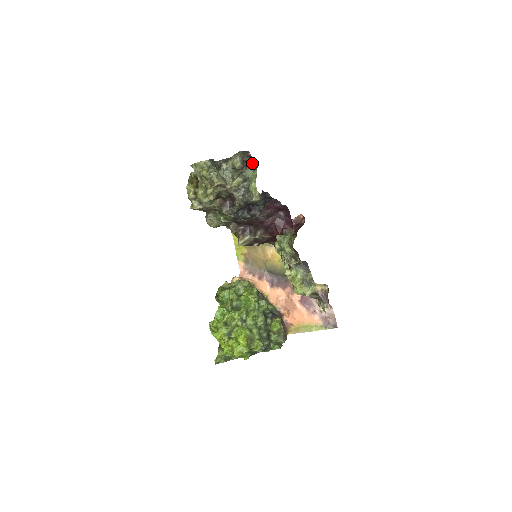
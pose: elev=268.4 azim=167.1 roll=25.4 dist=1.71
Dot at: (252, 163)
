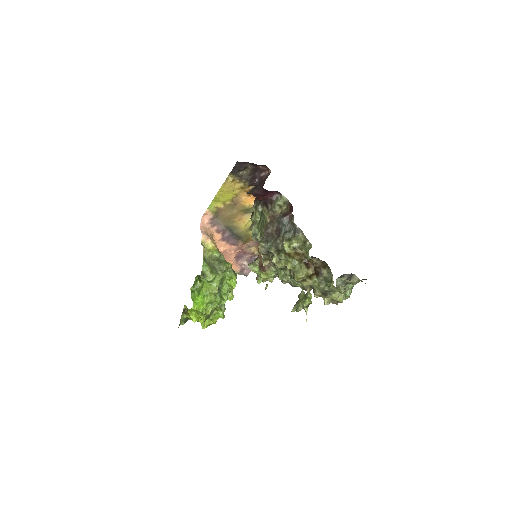
Dot at: occluded
